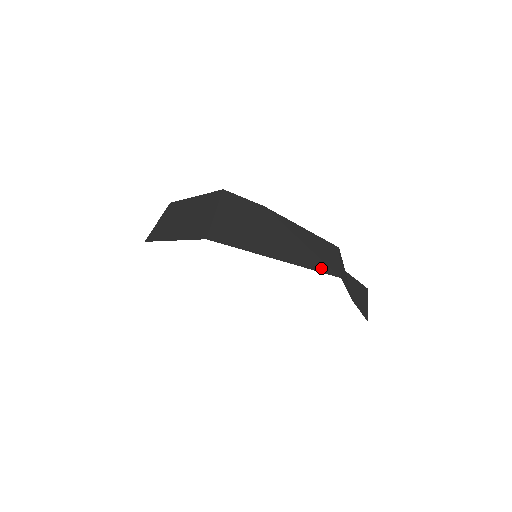
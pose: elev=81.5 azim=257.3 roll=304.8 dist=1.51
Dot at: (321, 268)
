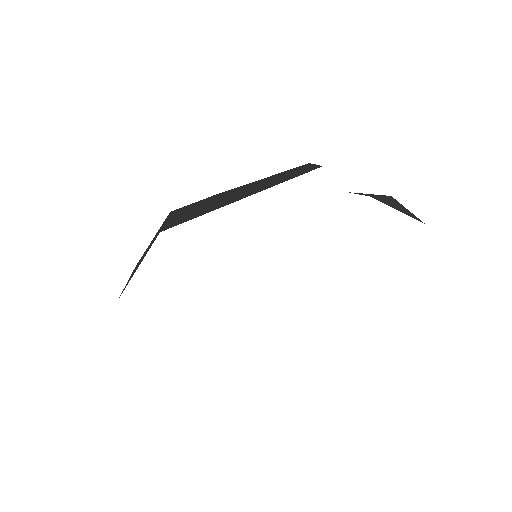
Dot at: (297, 175)
